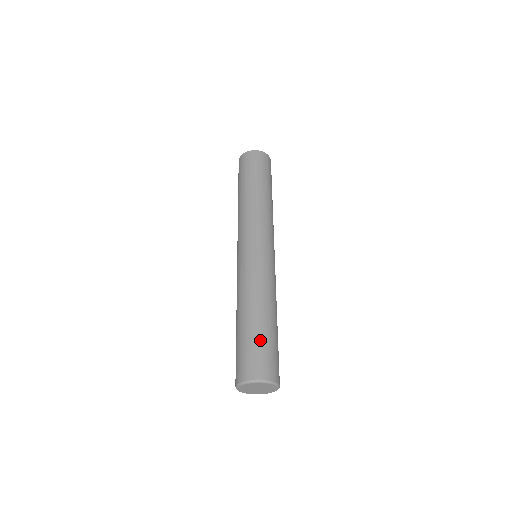
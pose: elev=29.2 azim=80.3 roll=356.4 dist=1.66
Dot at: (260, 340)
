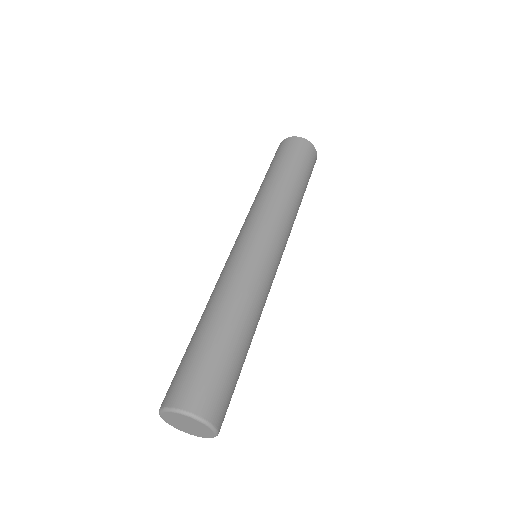
Dot at: (215, 359)
